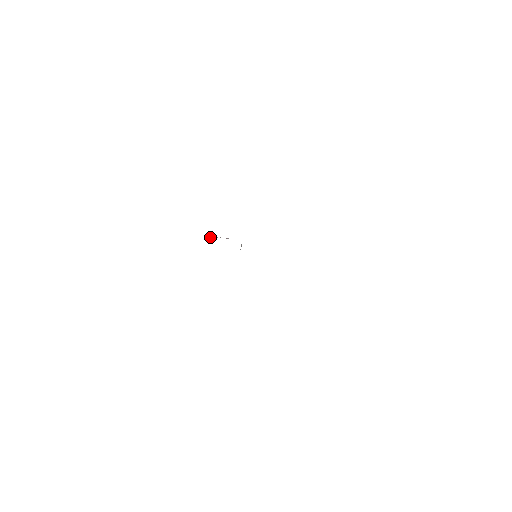
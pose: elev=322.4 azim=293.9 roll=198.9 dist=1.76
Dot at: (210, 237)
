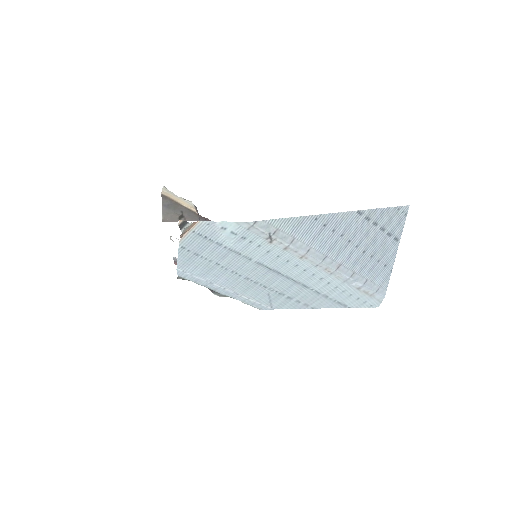
Dot at: occluded
